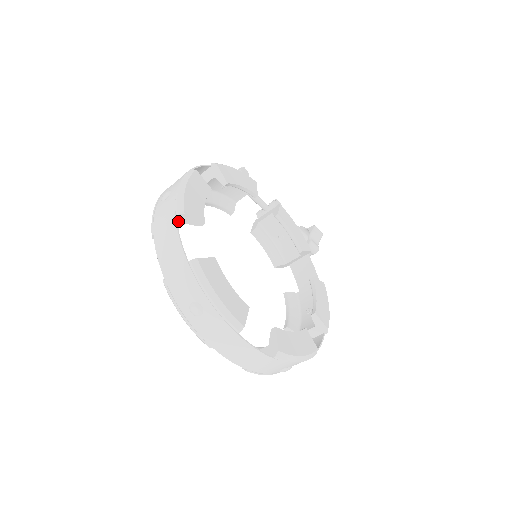
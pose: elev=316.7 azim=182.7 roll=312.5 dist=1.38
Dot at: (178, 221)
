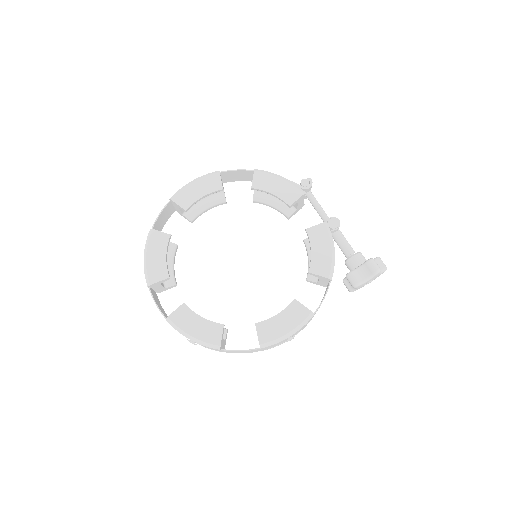
Dot at: (174, 204)
